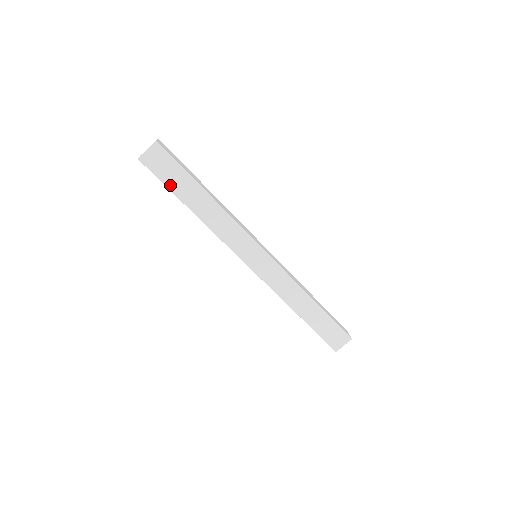
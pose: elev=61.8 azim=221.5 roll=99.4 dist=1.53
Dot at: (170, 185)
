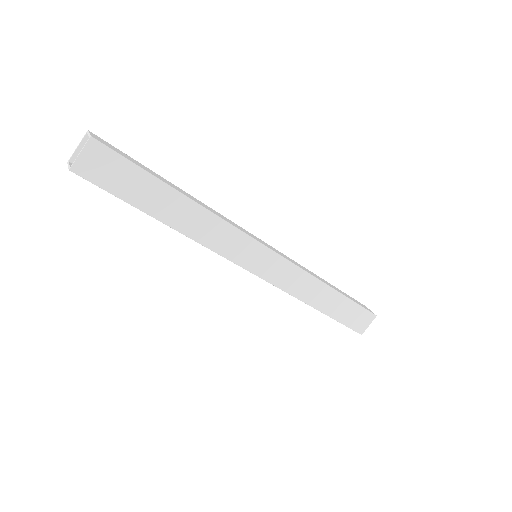
Dot at: (127, 196)
